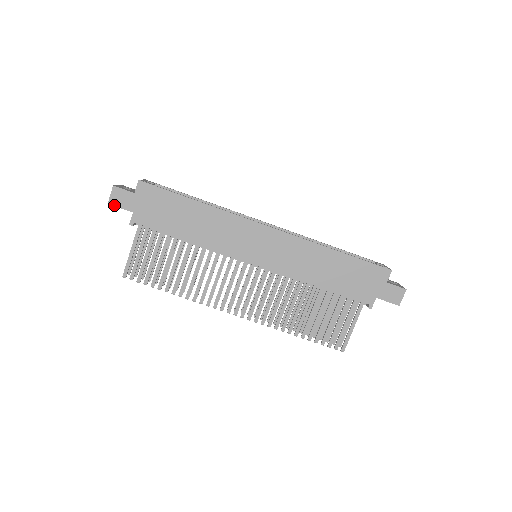
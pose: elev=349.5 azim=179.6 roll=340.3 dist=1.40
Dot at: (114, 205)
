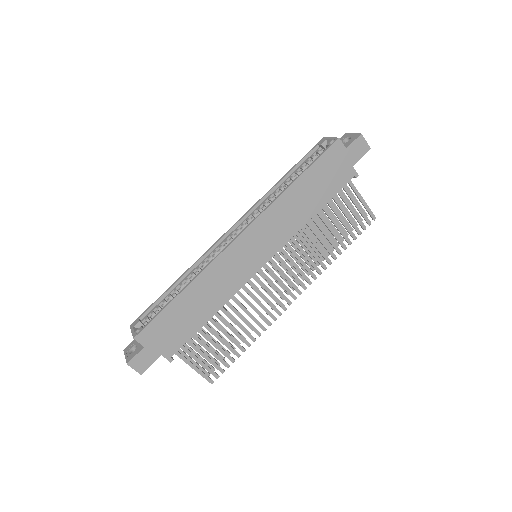
Dot at: occluded
